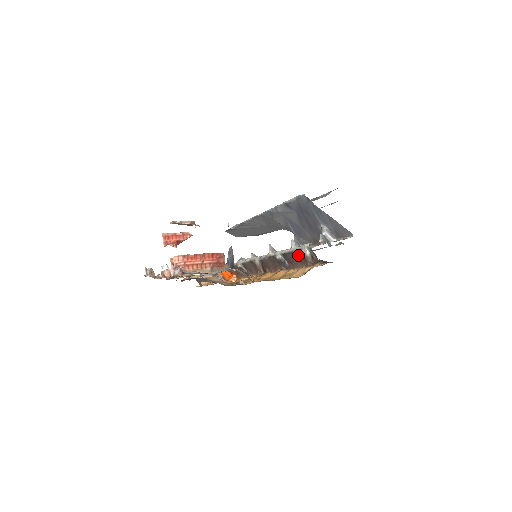
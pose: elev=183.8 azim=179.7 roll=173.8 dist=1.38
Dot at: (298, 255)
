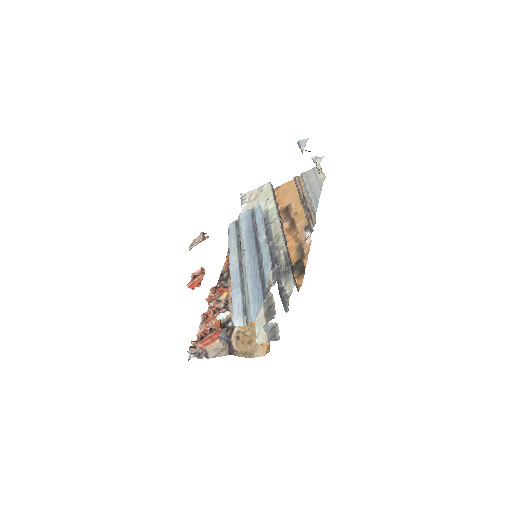
Dot at: occluded
